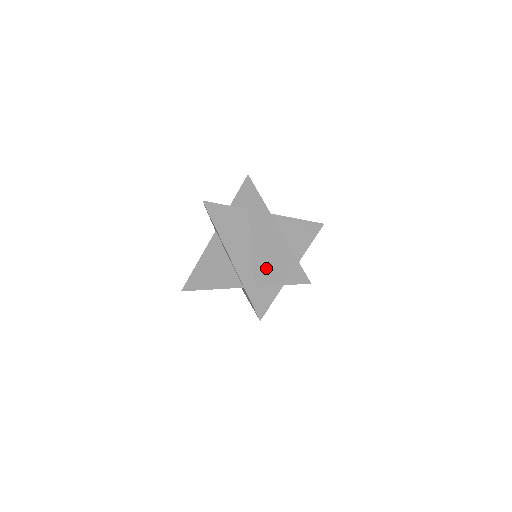
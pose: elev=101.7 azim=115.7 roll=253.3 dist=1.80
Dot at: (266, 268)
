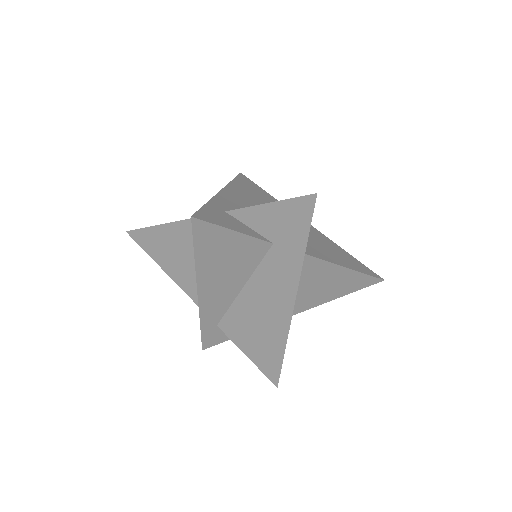
Dot at: occluded
